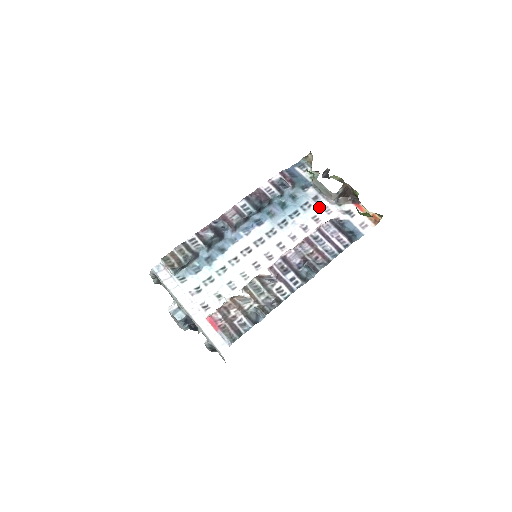
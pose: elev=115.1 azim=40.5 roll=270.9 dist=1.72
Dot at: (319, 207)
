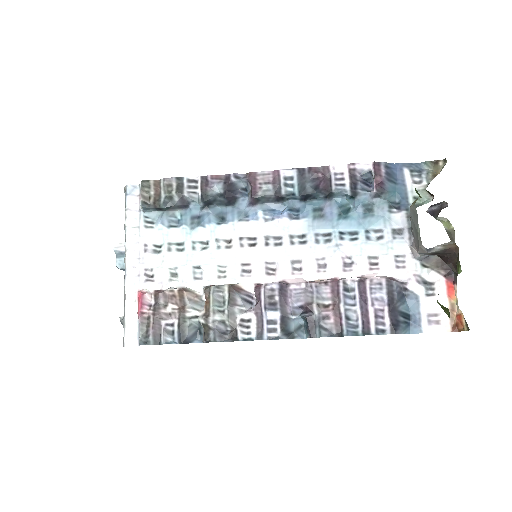
Dot at: (391, 248)
